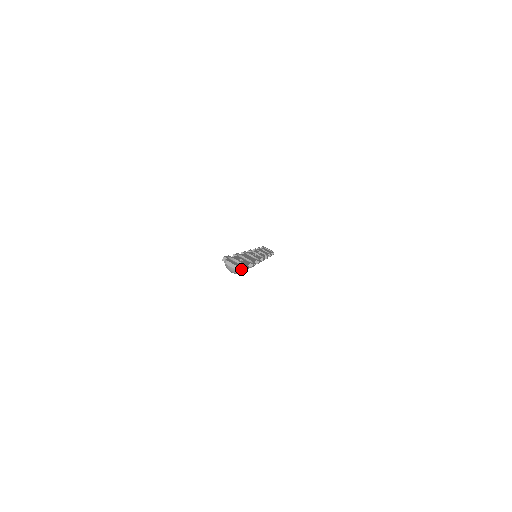
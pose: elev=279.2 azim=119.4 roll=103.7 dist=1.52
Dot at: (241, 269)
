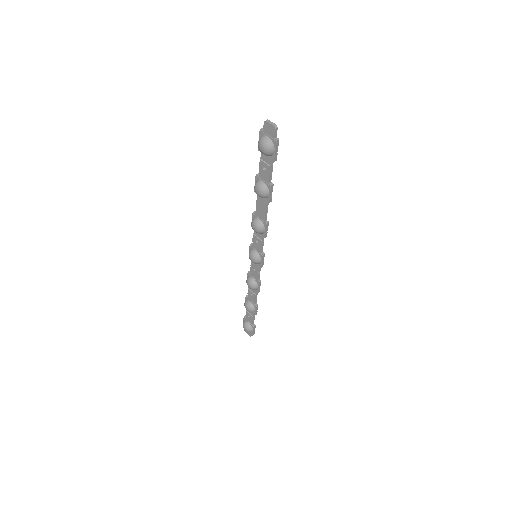
Dot at: (275, 138)
